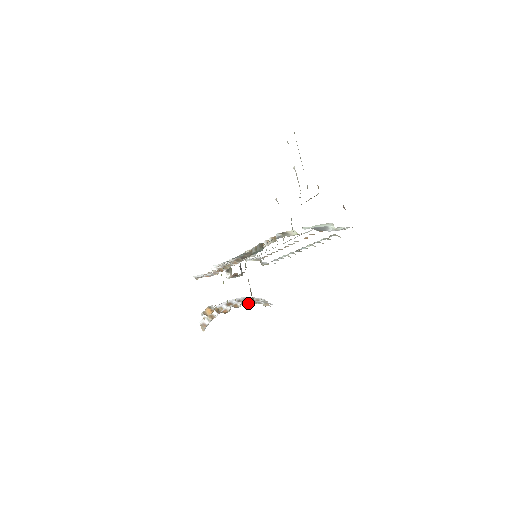
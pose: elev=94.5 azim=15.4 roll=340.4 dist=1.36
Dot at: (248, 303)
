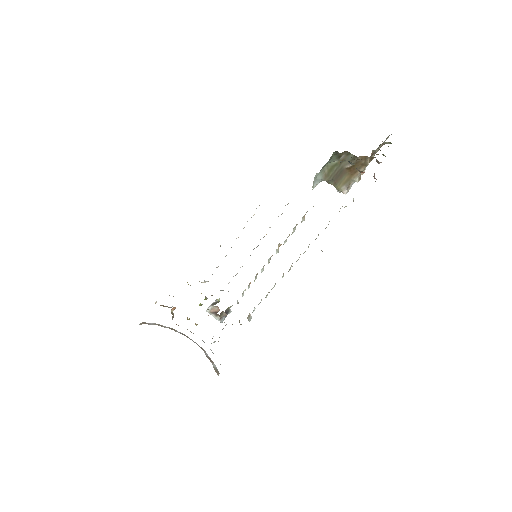
Dot at: (203, 341)
